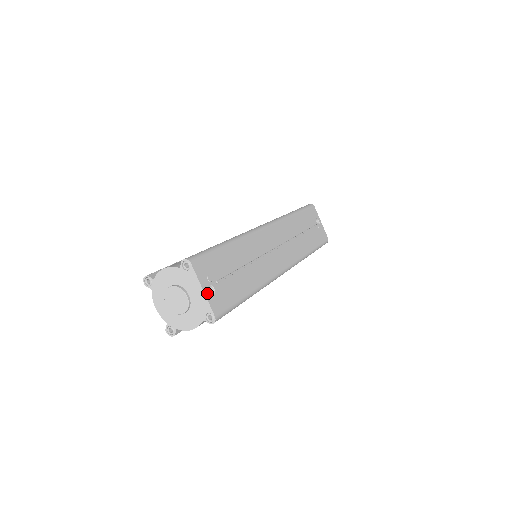
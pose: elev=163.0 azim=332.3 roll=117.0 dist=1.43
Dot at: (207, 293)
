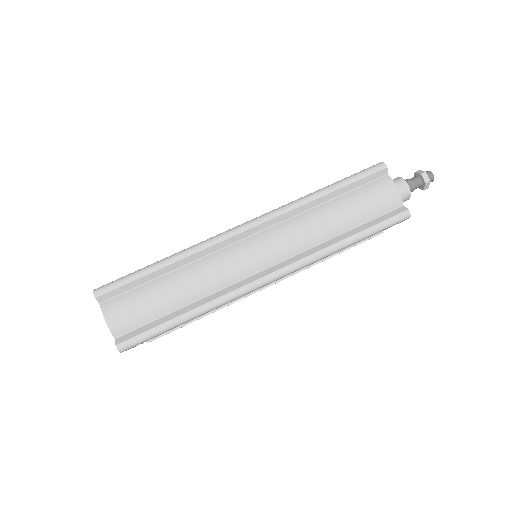
Dot at: occluded
